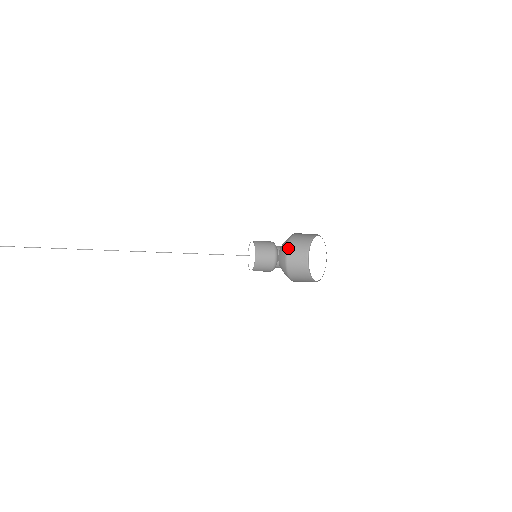
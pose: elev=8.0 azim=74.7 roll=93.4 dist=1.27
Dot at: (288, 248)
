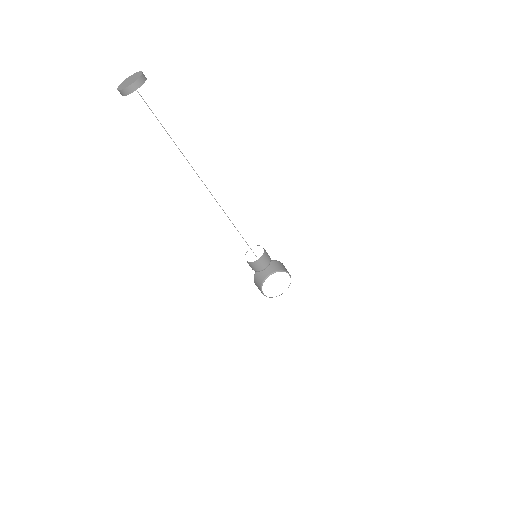
Dot at: (256, 272)
